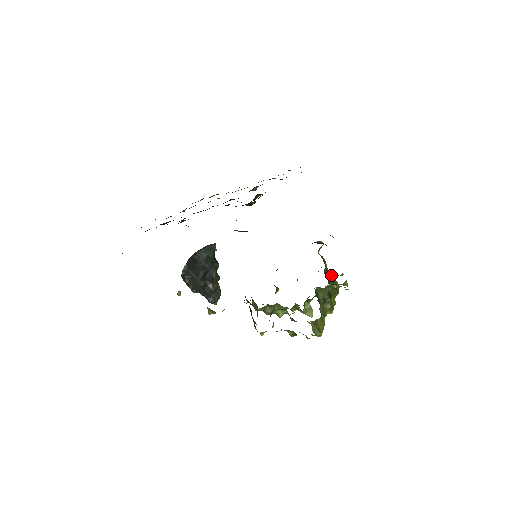
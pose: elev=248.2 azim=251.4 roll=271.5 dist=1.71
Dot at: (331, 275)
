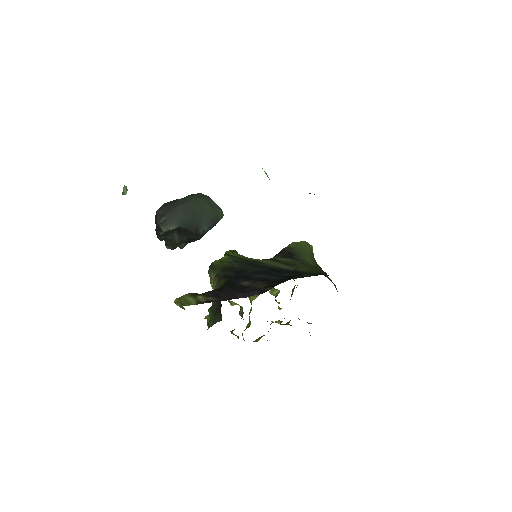
Dot at: occluded
